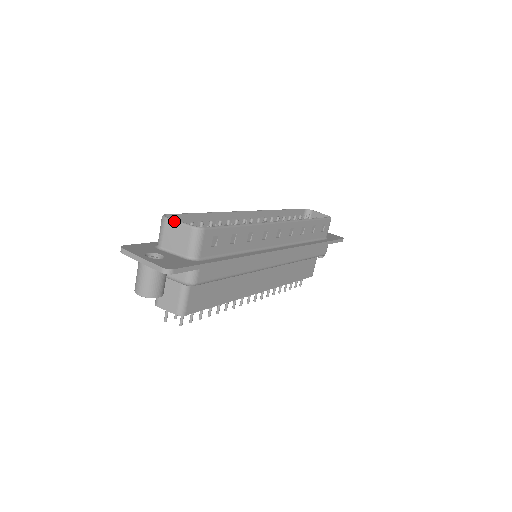
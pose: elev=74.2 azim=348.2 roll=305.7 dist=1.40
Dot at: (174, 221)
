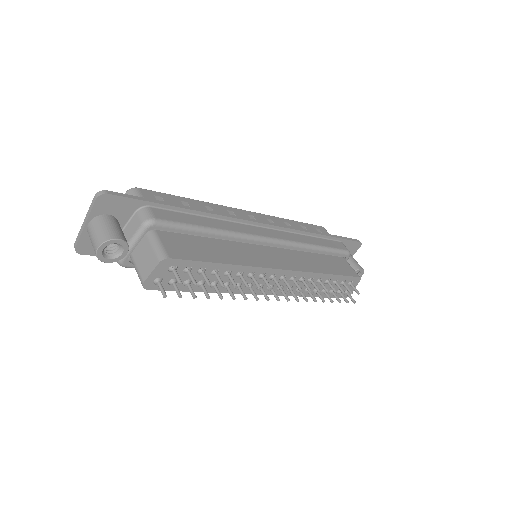
Dot at: occluded
